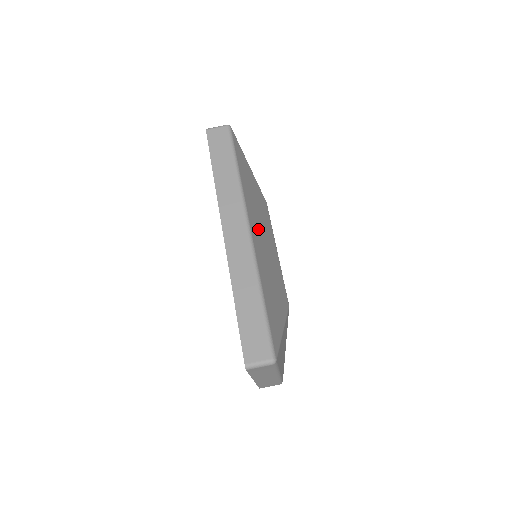
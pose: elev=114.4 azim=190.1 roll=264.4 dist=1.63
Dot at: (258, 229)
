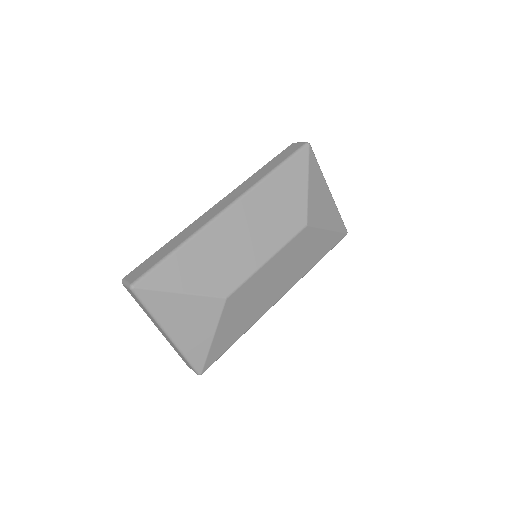
Dot at: (247, 220)
